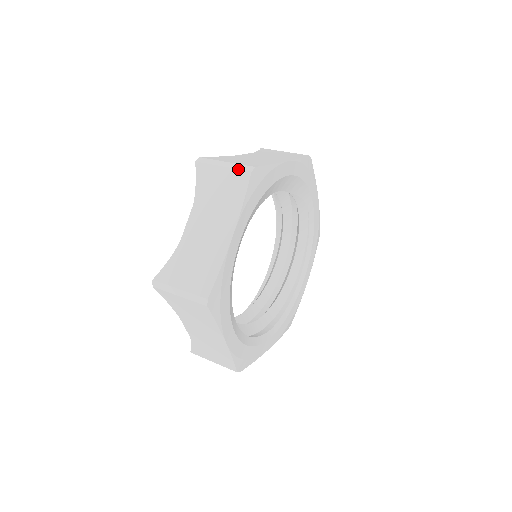
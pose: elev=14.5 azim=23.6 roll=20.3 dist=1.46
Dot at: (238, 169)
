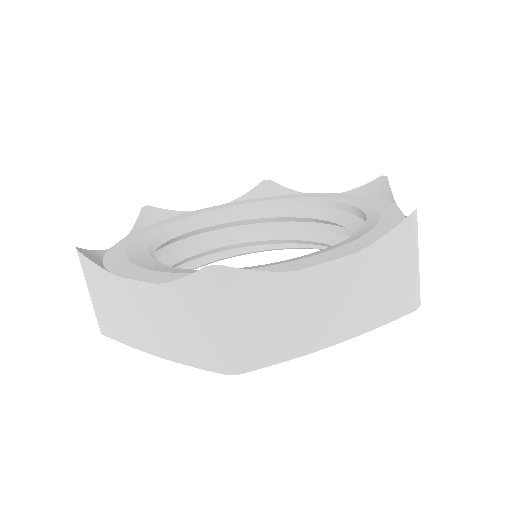
Dot at: (222, 352)
